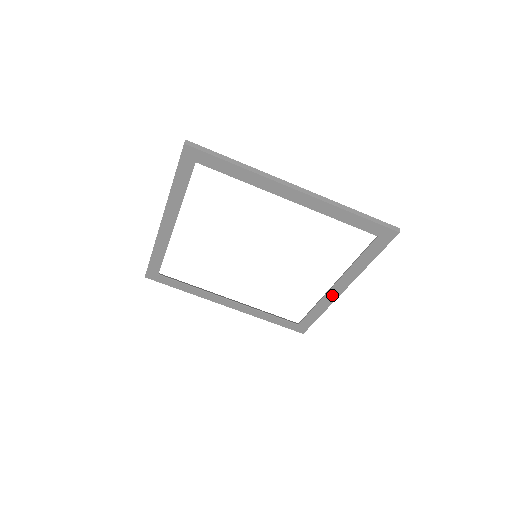
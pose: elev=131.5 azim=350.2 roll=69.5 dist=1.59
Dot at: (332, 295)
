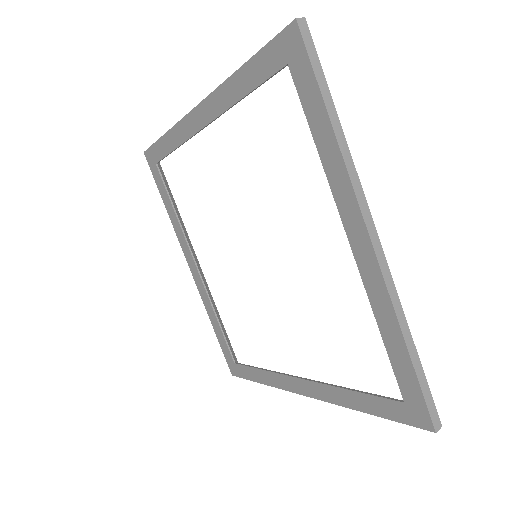
Dot at: (368, 265)
